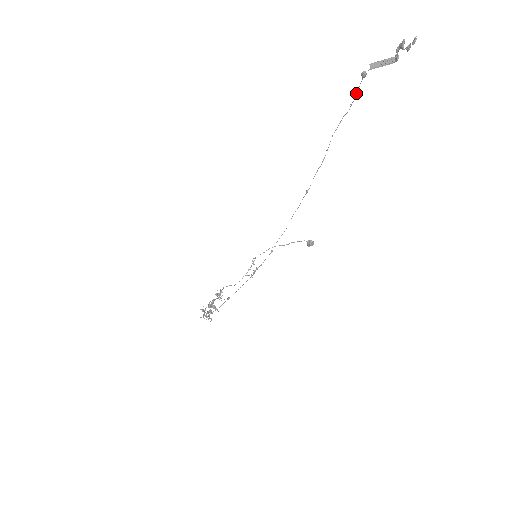
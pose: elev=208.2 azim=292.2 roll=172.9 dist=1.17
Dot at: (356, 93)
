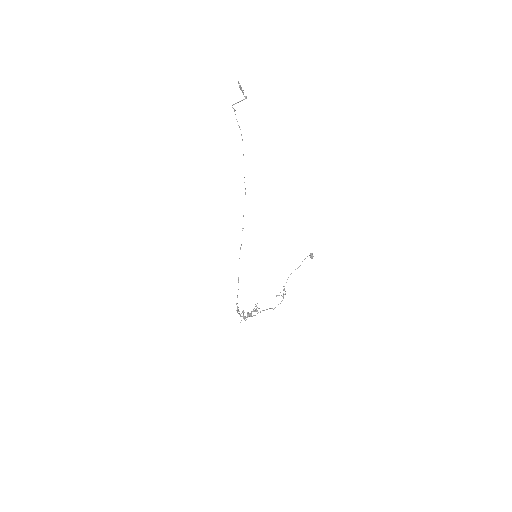
Dot at: occluded
